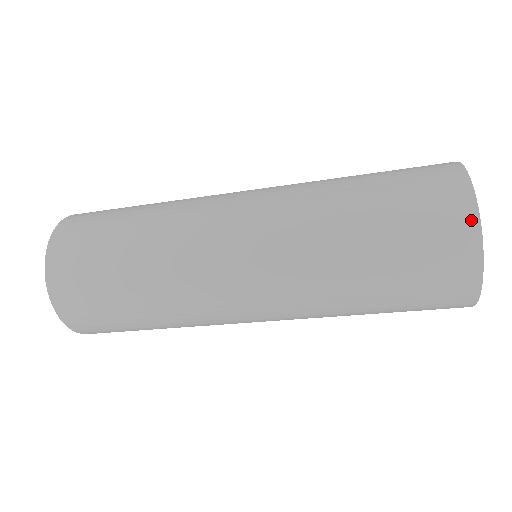
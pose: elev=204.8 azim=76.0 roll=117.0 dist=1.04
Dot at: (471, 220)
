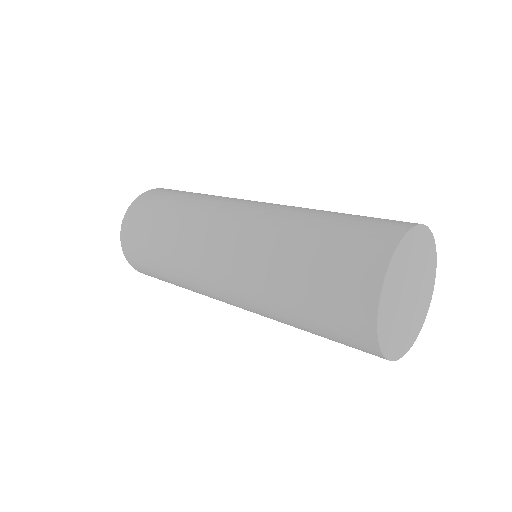
Dot at: (378, 355)
